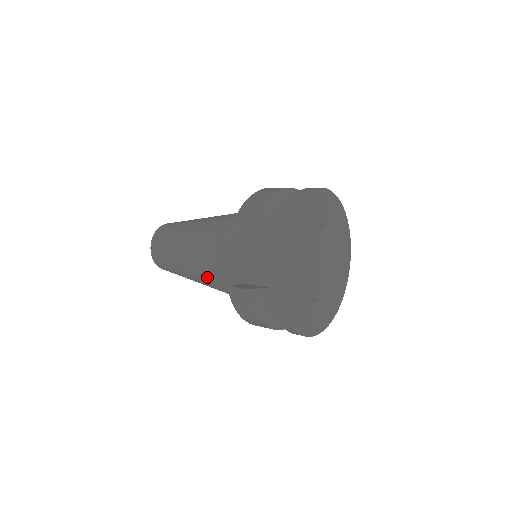
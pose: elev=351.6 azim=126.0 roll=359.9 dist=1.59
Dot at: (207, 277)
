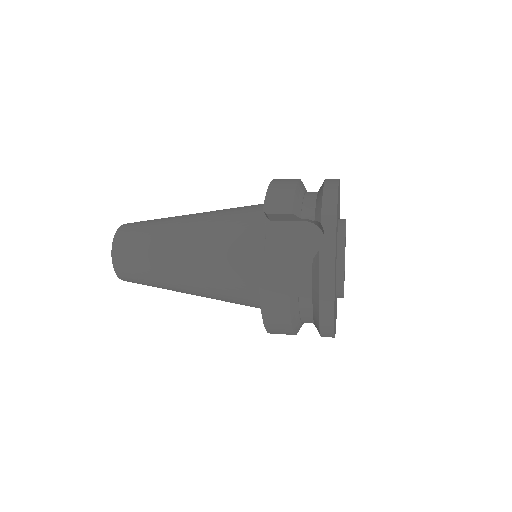
Dot at: (206, 268)
